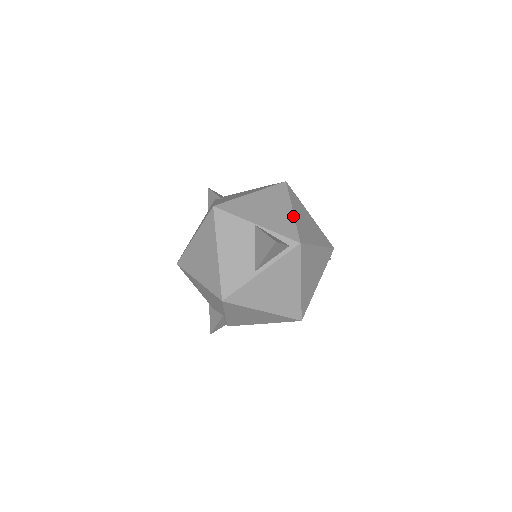
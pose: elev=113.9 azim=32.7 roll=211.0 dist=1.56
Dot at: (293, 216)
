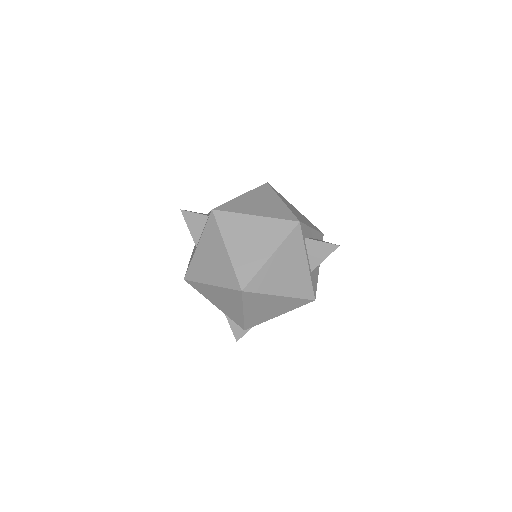
Dot at: (235, 198)
